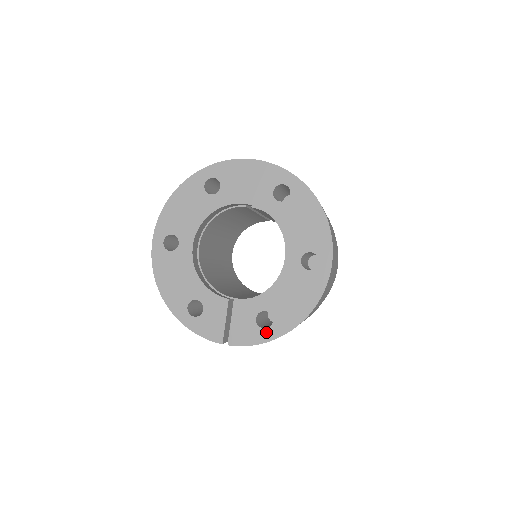
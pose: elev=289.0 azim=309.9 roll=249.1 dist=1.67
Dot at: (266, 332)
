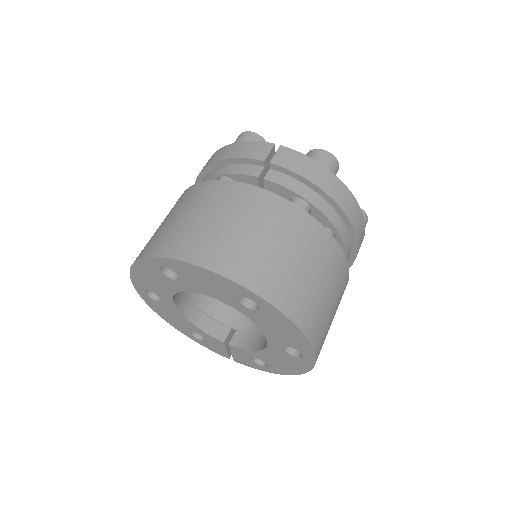
Dot at: (263, 368)
